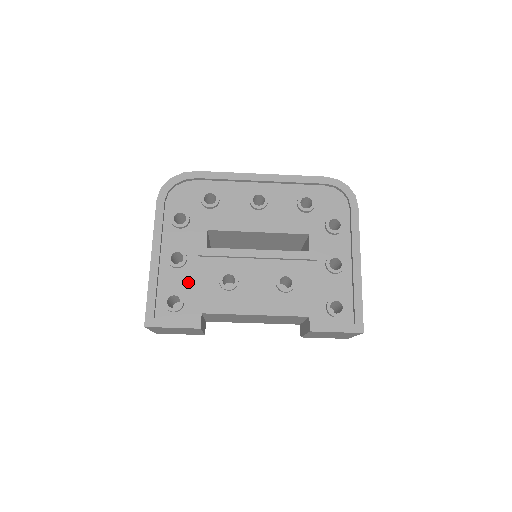
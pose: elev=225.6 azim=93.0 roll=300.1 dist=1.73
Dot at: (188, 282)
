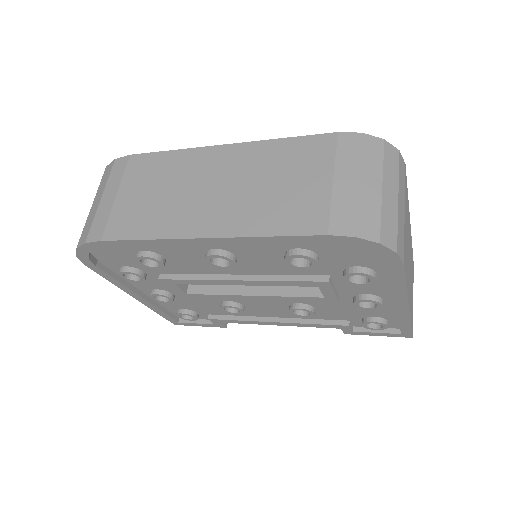
Dot at: (189, 305)
